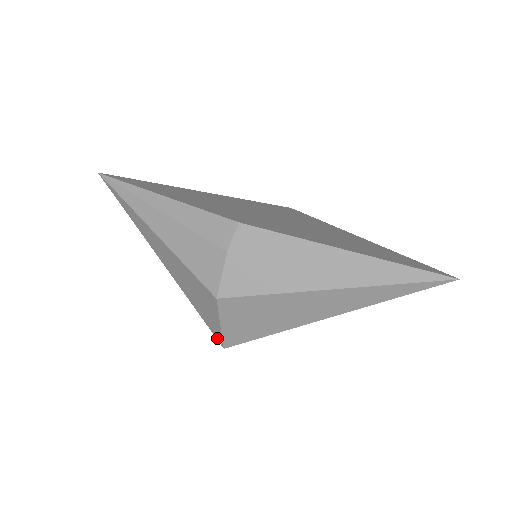
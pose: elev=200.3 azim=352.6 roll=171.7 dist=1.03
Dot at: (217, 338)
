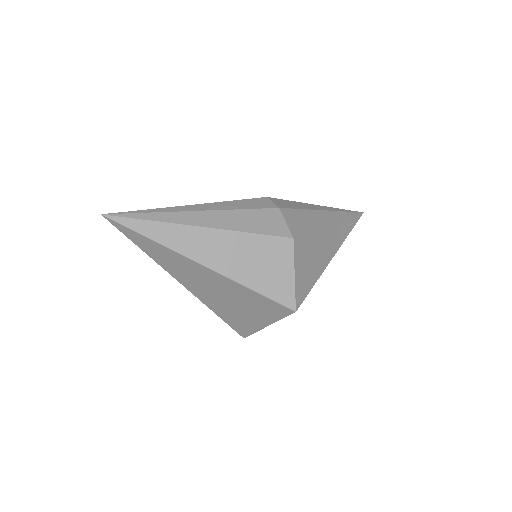
Dot at: (287, 305)
